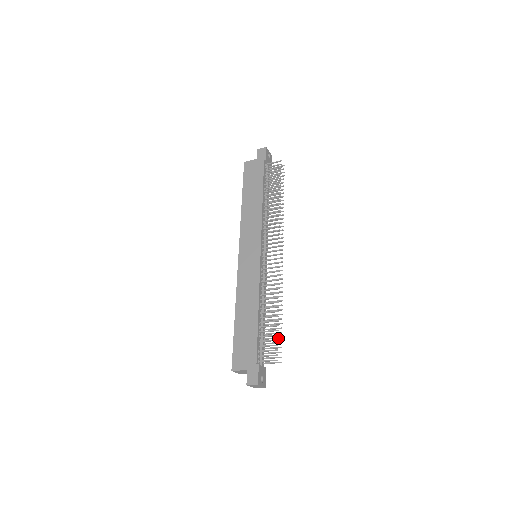
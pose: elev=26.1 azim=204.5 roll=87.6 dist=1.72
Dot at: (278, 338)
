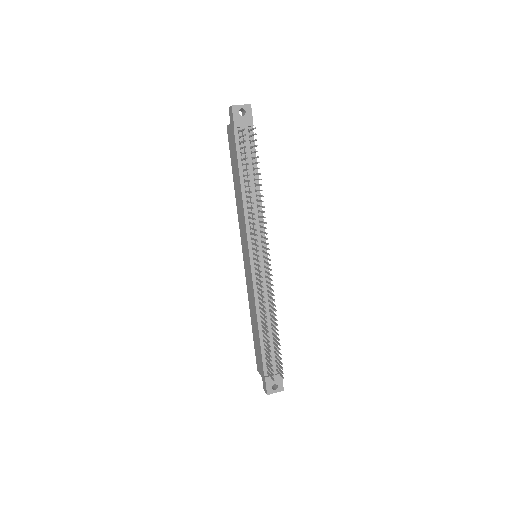
Dot at: occluded
